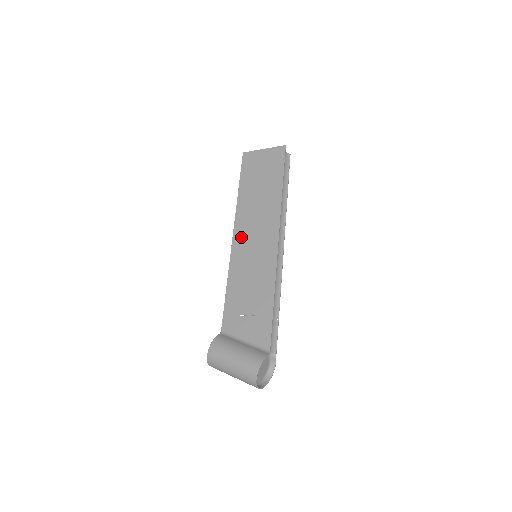
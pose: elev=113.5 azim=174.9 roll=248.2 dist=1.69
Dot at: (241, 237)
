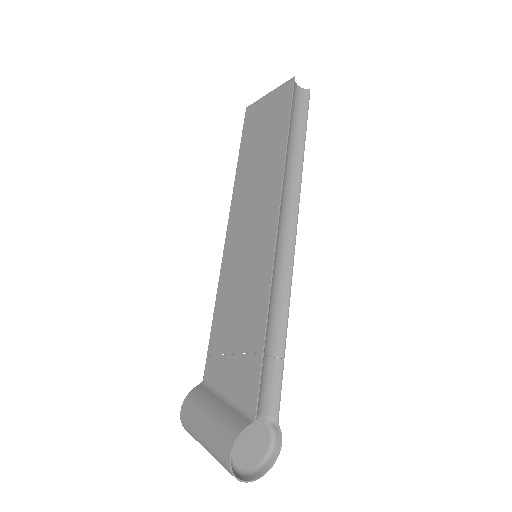
Dot at: (235, 230)
